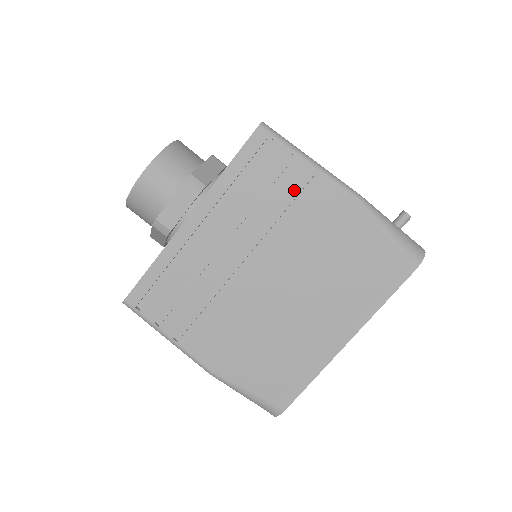
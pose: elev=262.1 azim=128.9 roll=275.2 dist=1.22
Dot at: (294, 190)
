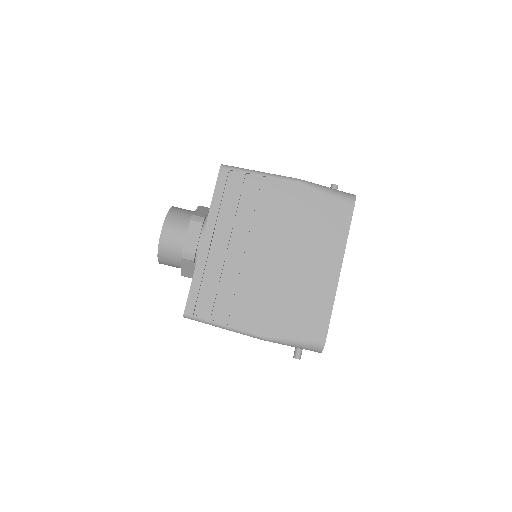
Dot at: (259, 193)
